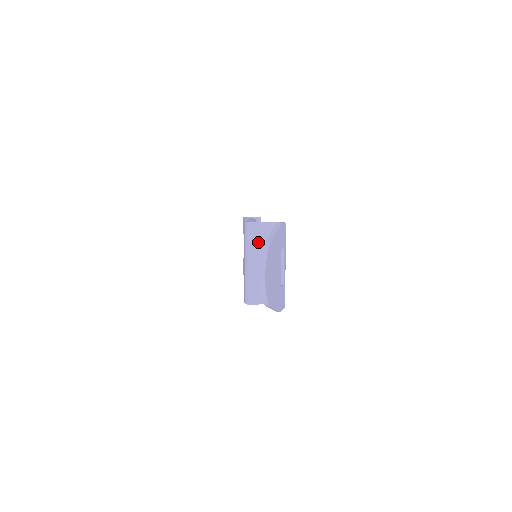
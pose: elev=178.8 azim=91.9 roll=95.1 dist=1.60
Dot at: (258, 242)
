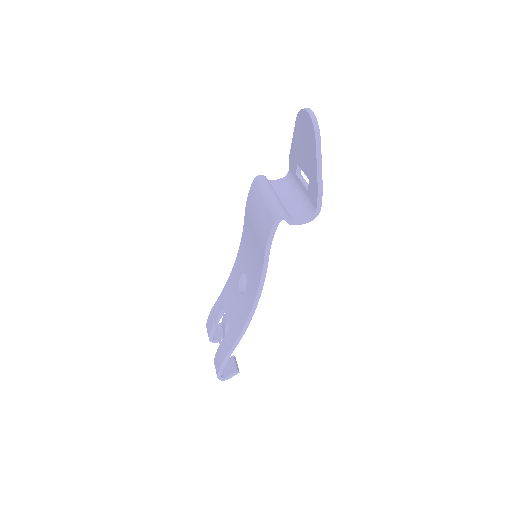
Dot at: occluded
